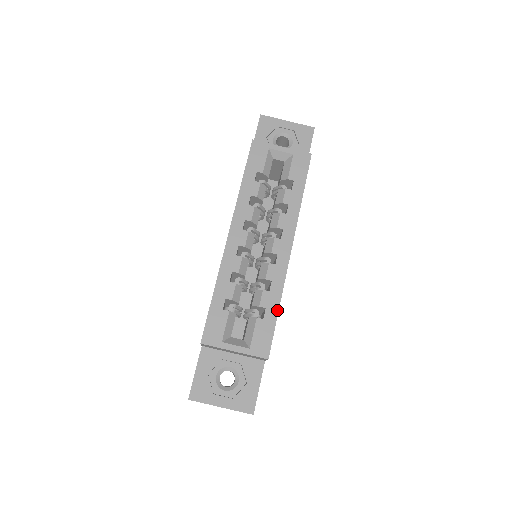
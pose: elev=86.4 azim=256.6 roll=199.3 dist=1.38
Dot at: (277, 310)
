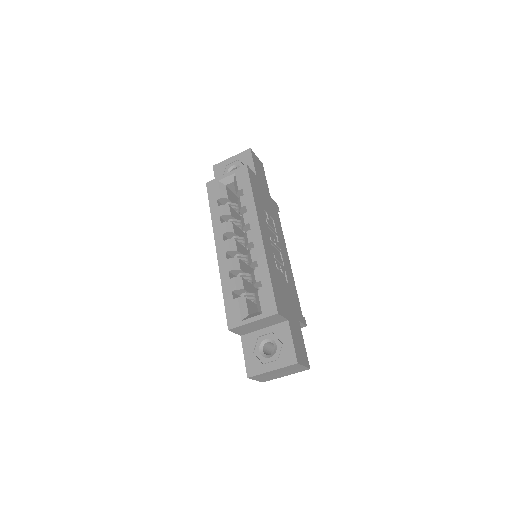
Dot at: (269, 277)
